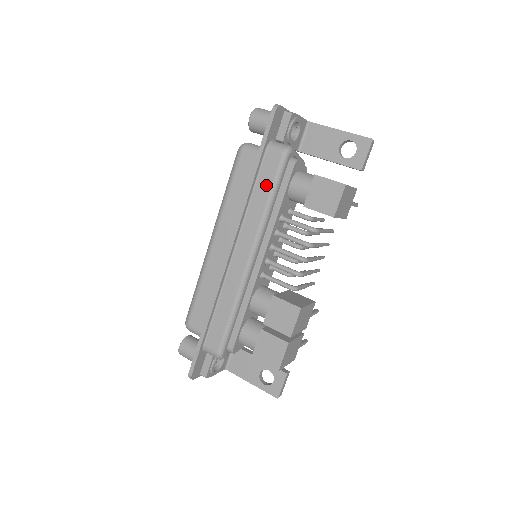
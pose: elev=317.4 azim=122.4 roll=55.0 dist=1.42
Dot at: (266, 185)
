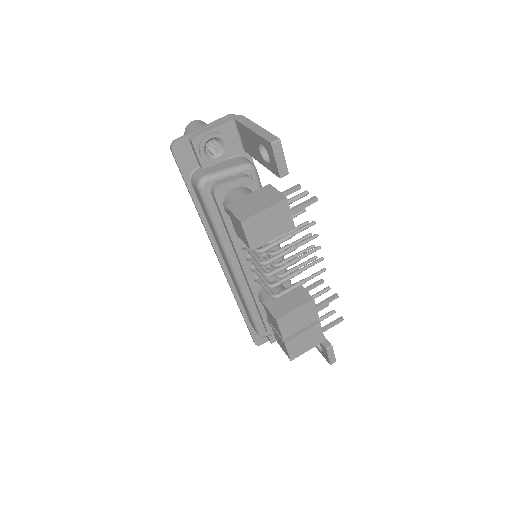
Dot at: (207, 215)
